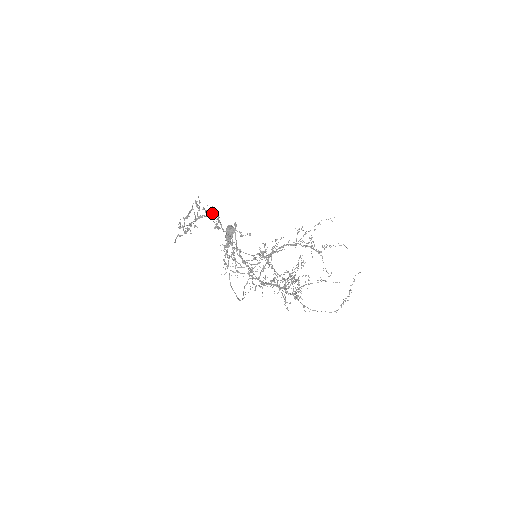
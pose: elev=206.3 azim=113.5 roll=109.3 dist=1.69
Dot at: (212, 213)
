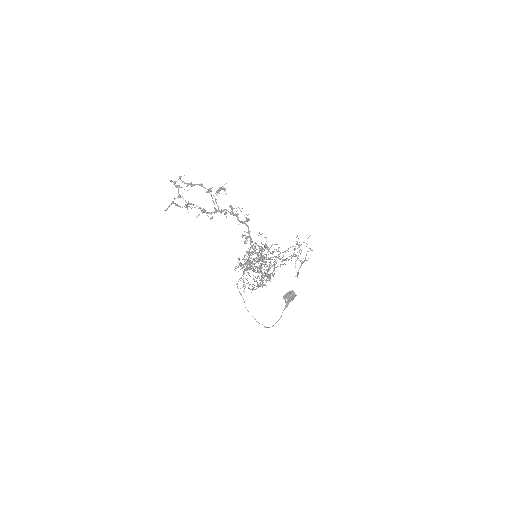
Dot at: (245, 223)
